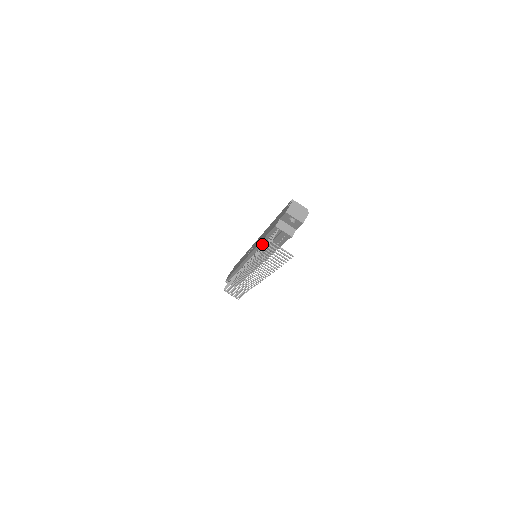
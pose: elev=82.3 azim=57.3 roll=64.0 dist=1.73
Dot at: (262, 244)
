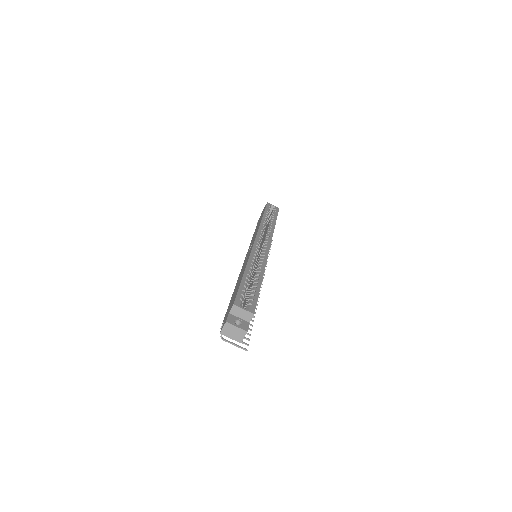
Dot at: occluded
